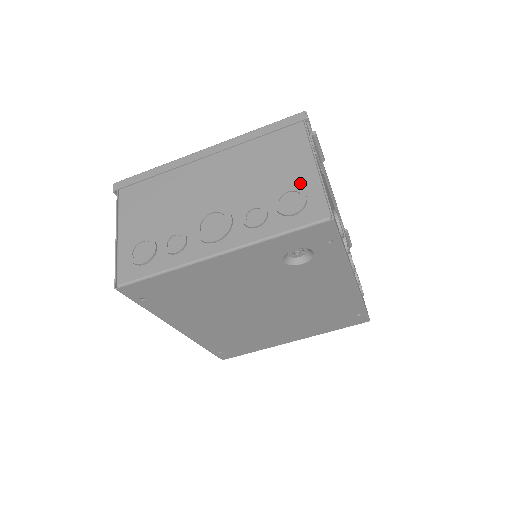
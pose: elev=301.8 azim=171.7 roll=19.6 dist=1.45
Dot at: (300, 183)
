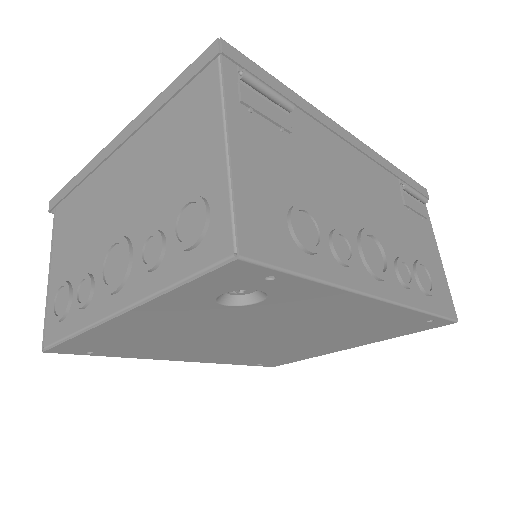
Dot at: (204, 184)
